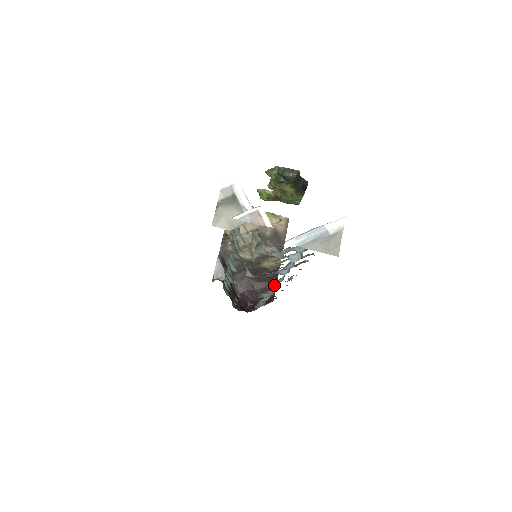
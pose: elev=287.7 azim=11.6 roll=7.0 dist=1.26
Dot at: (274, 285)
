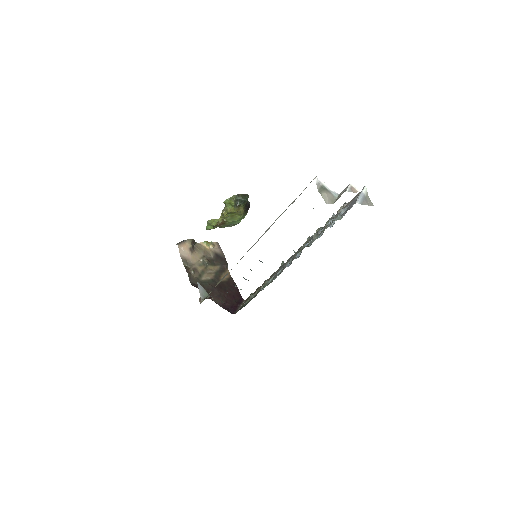
Dot at: (287, 265)
